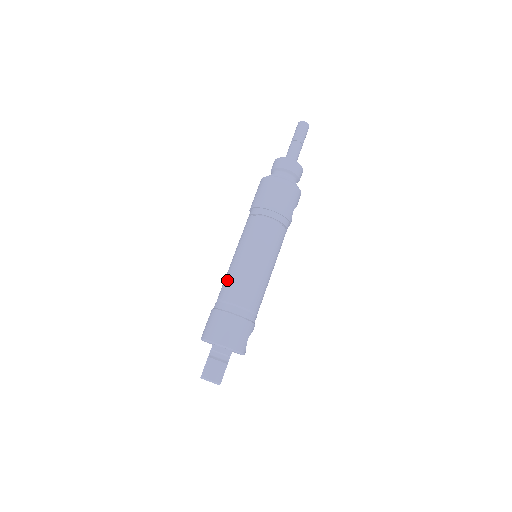
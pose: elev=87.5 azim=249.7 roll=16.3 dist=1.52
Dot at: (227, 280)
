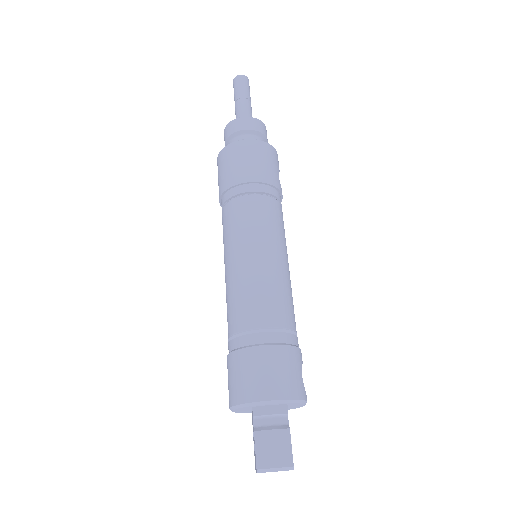
Dot at: (230, 302)
